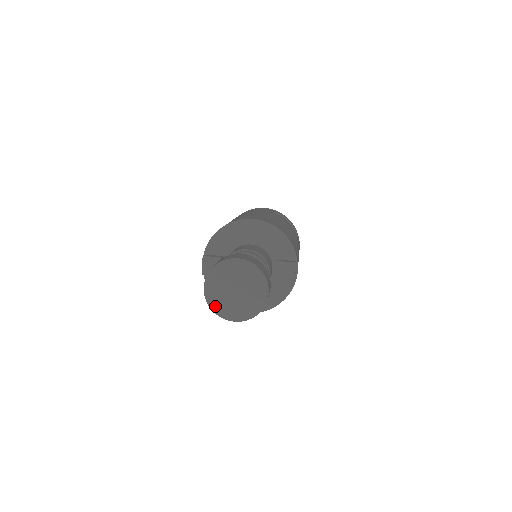
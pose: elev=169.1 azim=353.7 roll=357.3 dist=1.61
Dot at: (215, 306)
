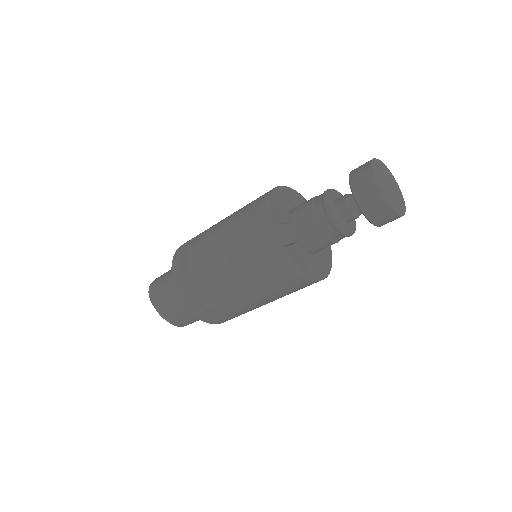
Dot at: (392, 203)
